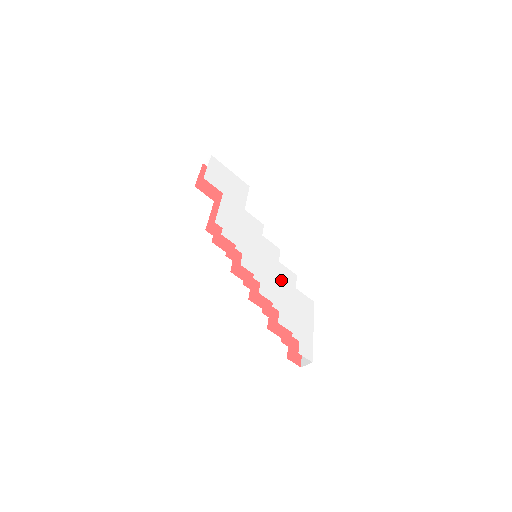
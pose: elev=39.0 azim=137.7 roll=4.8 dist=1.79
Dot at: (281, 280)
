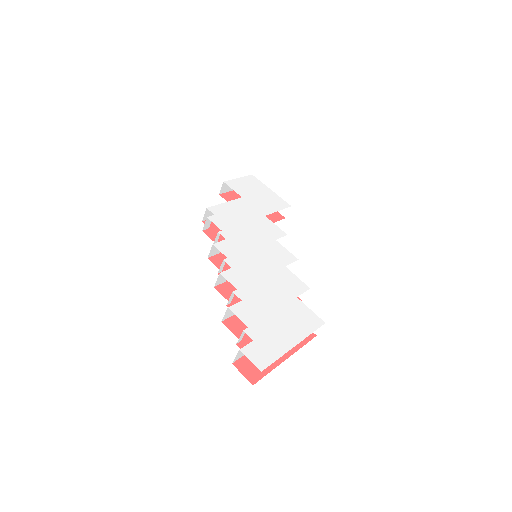
Dot at: (274, 280)
